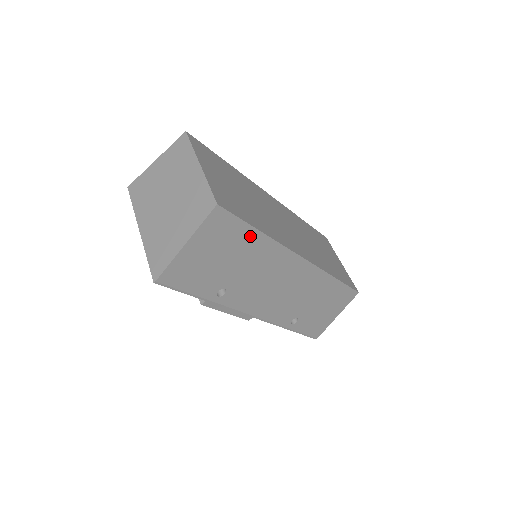
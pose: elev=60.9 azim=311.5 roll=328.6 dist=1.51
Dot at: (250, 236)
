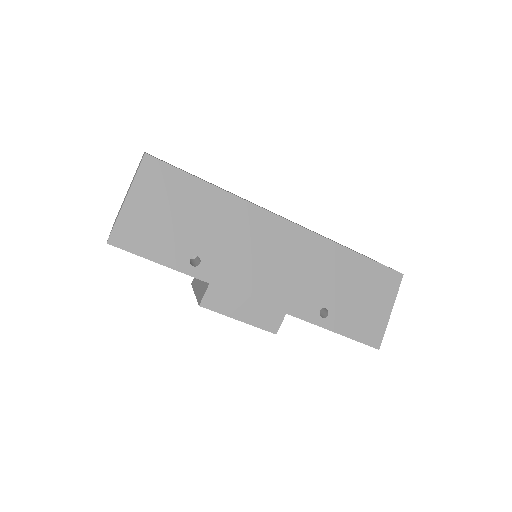
Dot at: (200, 189)
